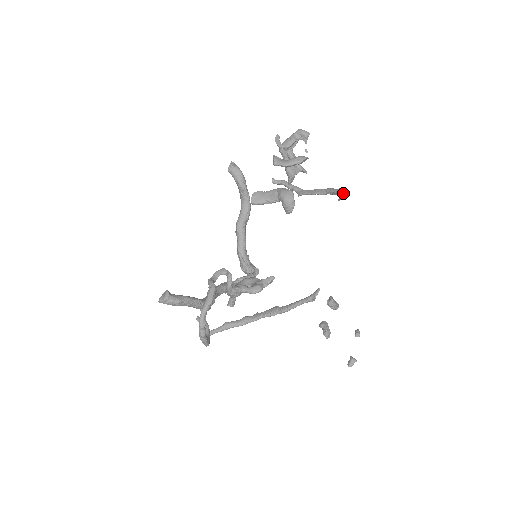
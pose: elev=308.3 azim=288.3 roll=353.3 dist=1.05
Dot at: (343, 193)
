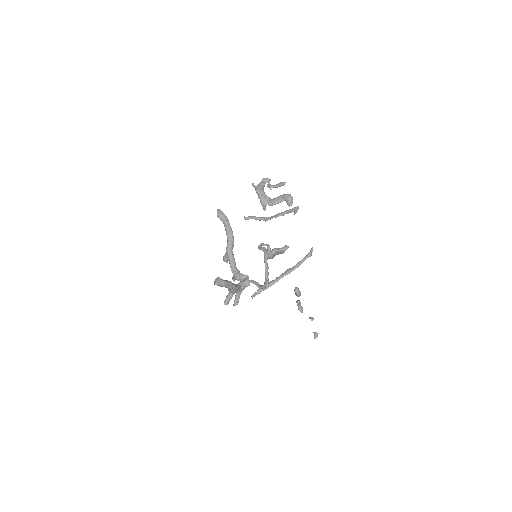
Dot at: (298, 208)
